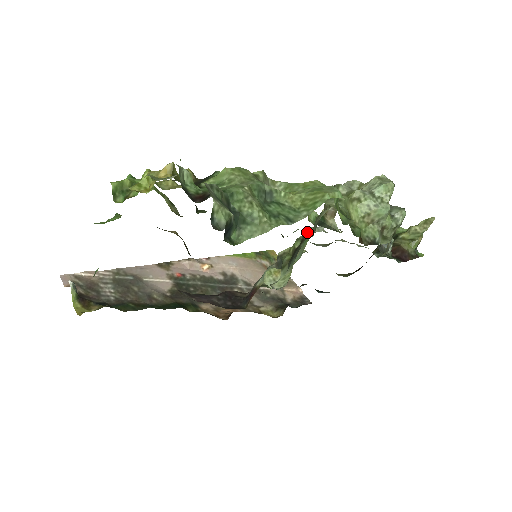
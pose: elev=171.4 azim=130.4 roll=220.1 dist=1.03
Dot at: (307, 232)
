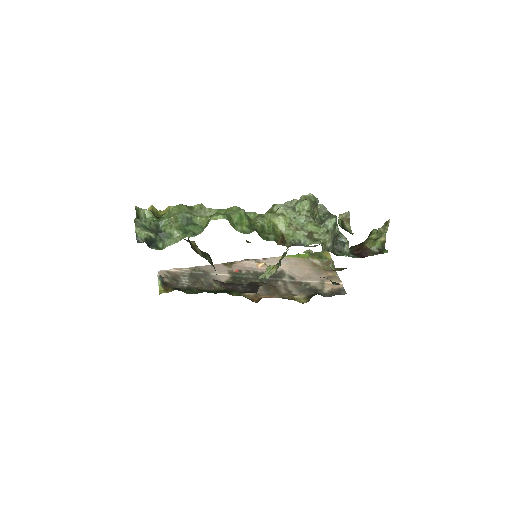
Dot at: occluded
